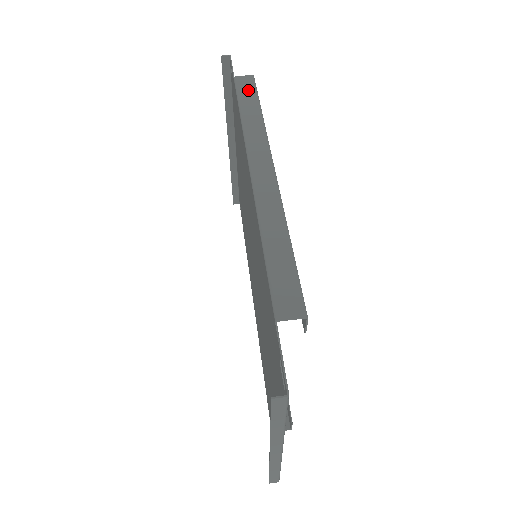
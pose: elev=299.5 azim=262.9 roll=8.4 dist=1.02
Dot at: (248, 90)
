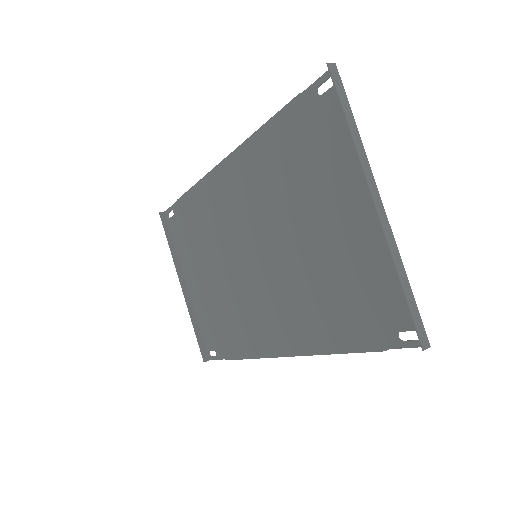
Dot at: occluded
